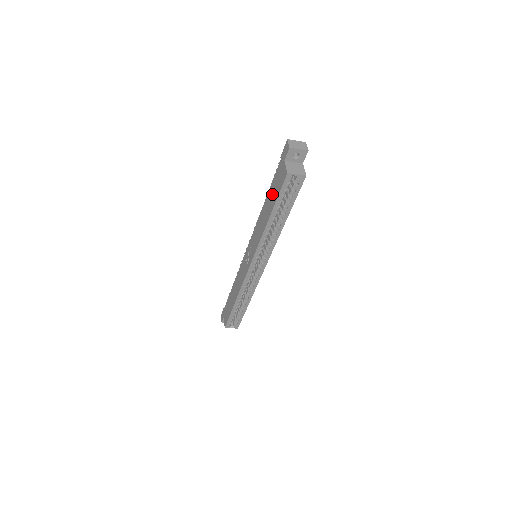
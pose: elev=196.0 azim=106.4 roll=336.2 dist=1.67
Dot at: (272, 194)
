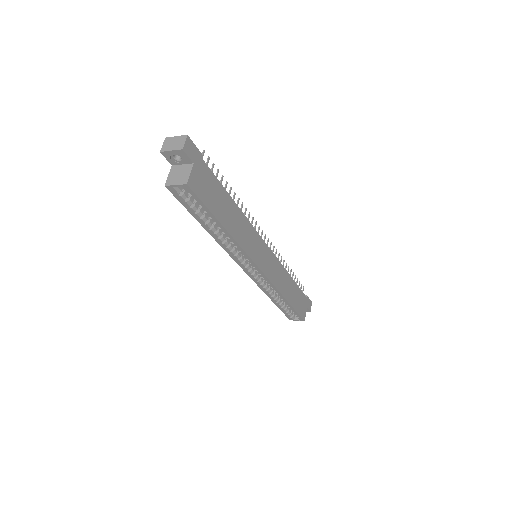
Dot at: occluded
